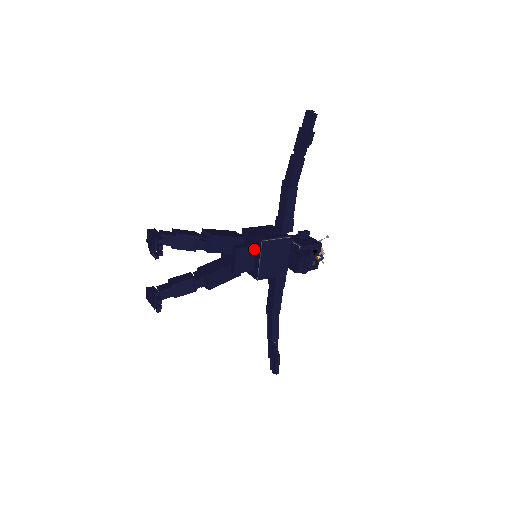
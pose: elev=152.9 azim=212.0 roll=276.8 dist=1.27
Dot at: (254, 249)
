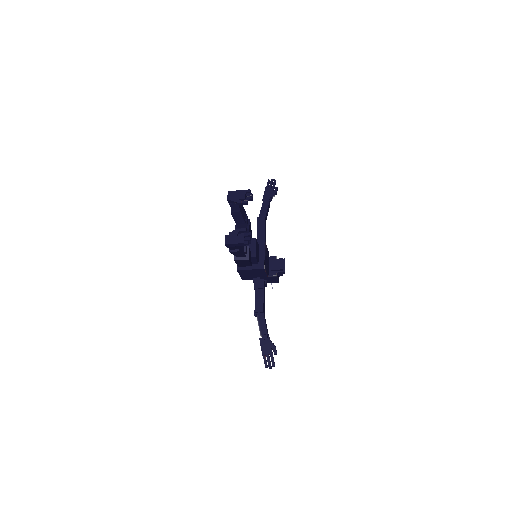
Dot at: (258, 247)
